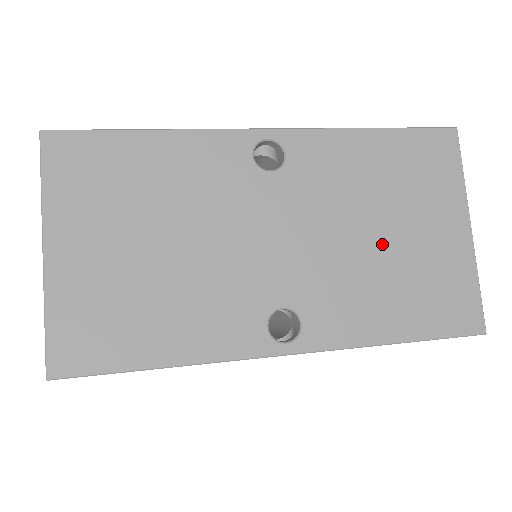
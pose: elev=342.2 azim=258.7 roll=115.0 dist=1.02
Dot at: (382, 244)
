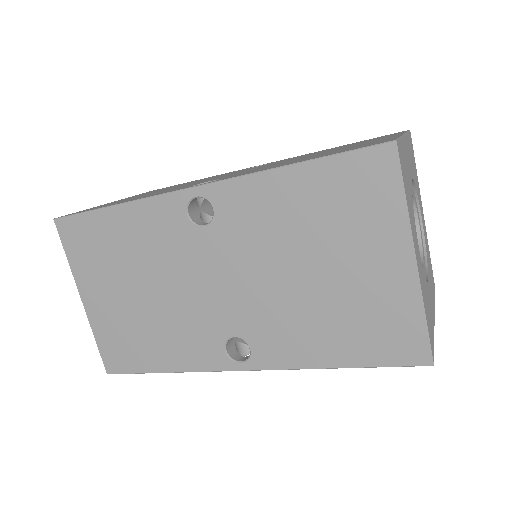
Dot at: (313, 283)
